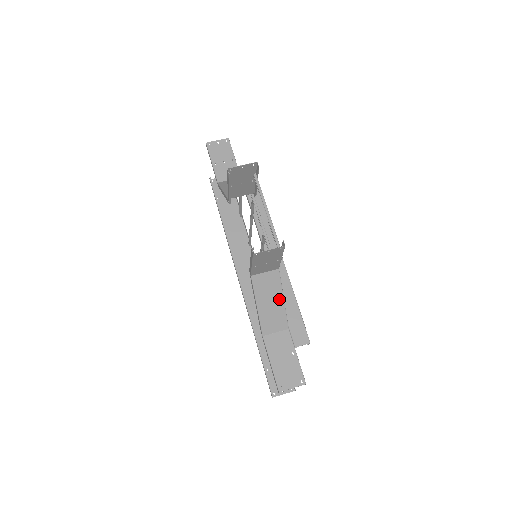
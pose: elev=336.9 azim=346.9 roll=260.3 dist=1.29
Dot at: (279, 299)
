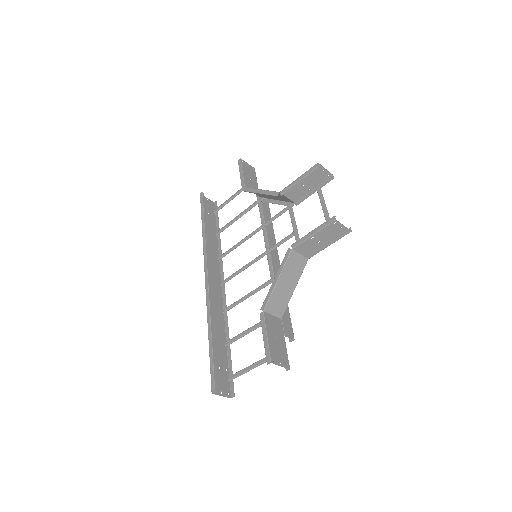
Dot at: (293, 285)
